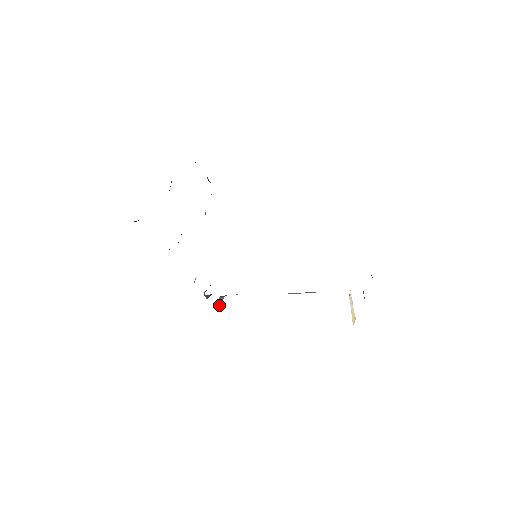
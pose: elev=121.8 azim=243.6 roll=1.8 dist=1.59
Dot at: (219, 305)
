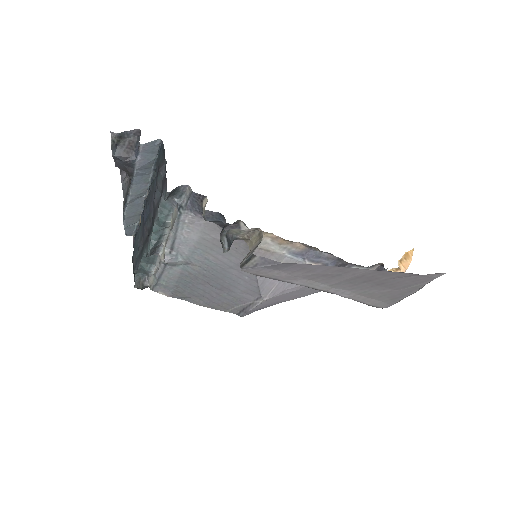
Dot at: (250, 253)
